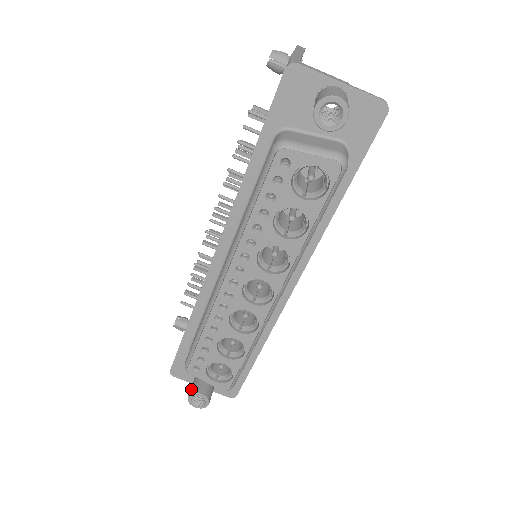
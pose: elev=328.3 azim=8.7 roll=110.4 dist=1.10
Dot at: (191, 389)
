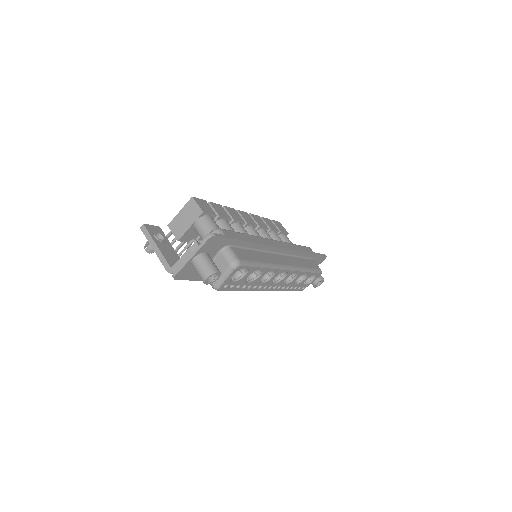
Dot at: occluded
